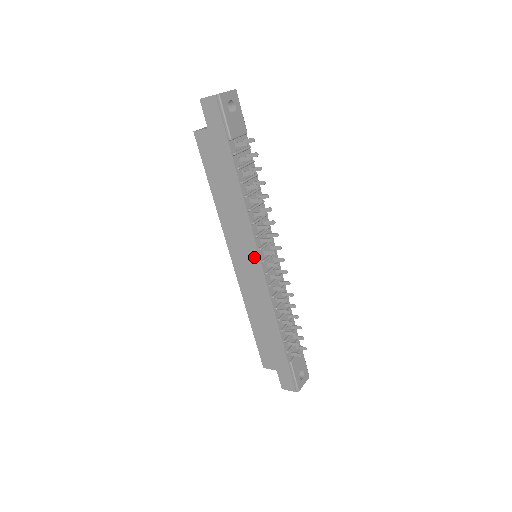
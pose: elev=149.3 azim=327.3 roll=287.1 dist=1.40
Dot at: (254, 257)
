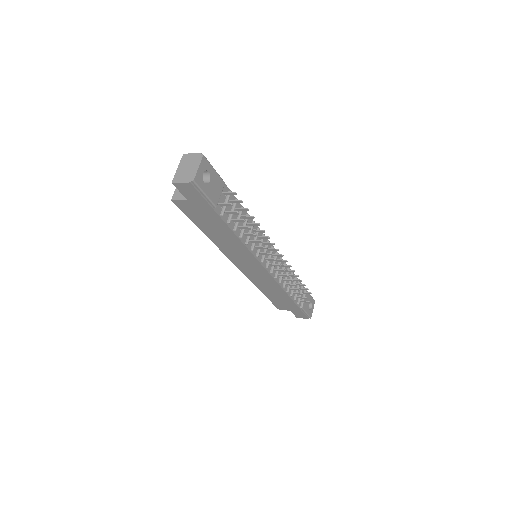
Dot at: (258, 266)
